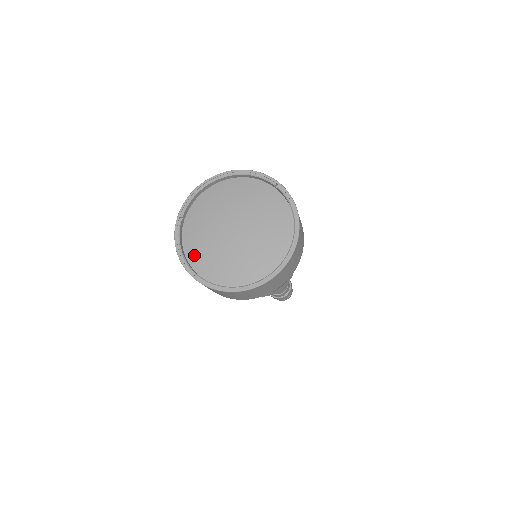
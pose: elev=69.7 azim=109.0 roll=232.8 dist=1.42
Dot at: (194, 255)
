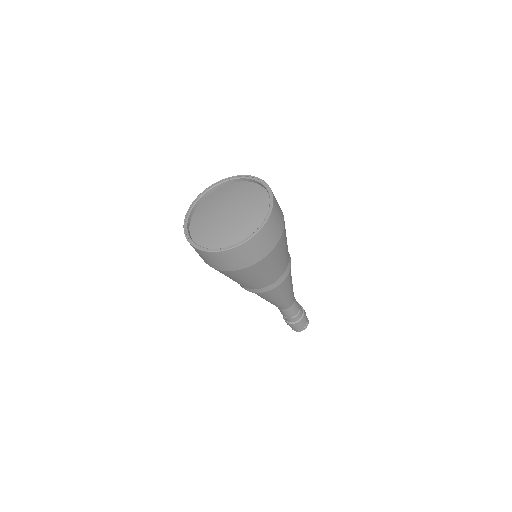
Dot at: (216, 245)
